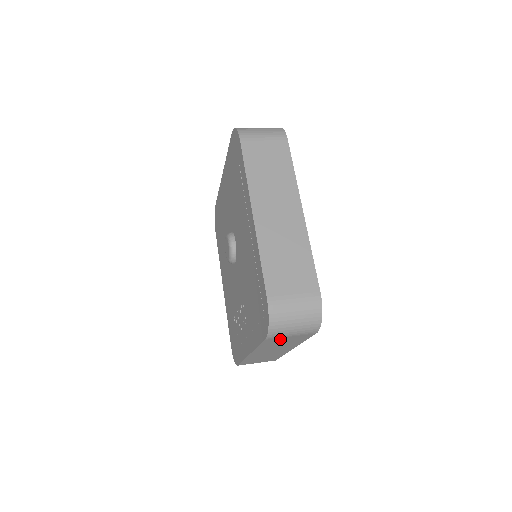
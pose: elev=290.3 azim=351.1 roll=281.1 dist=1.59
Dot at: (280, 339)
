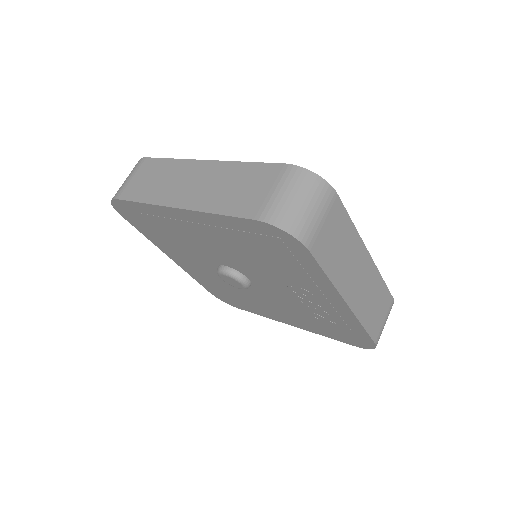
Dot at: (323, 239)
